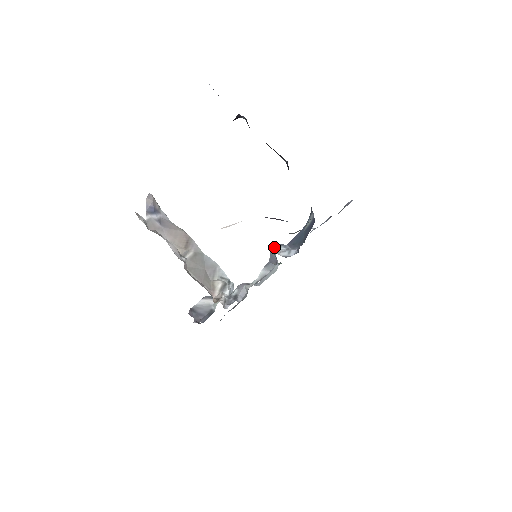
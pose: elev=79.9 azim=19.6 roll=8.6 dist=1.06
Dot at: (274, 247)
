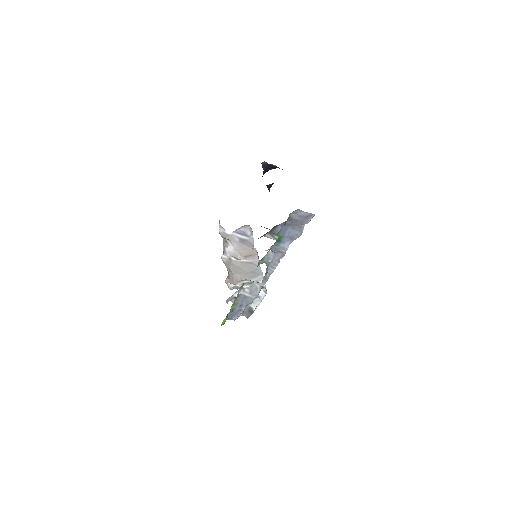
Dot at: occluded
